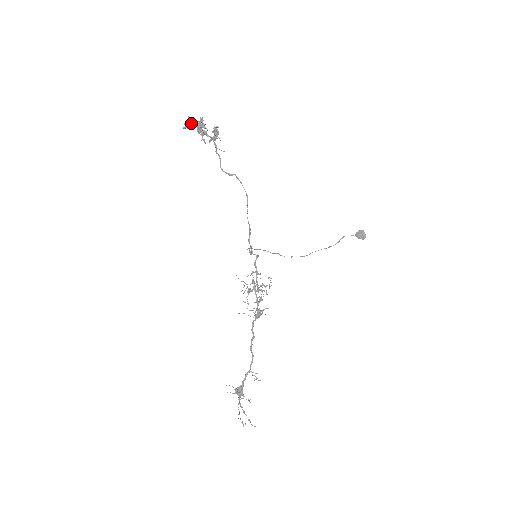
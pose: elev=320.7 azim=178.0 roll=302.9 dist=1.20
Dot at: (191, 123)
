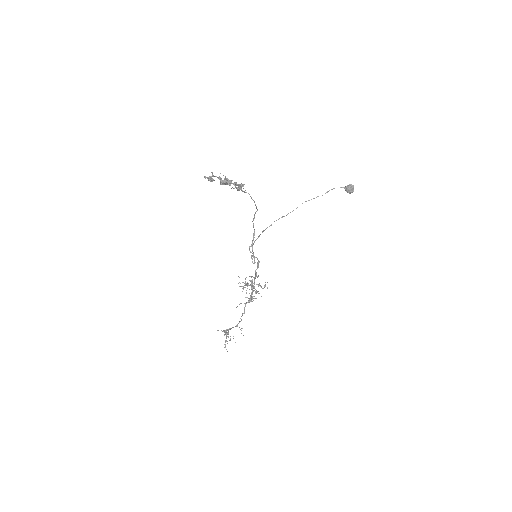
Dot at: (214, 176)
